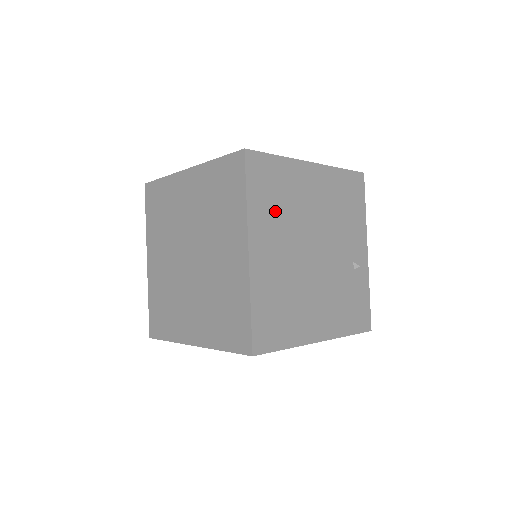
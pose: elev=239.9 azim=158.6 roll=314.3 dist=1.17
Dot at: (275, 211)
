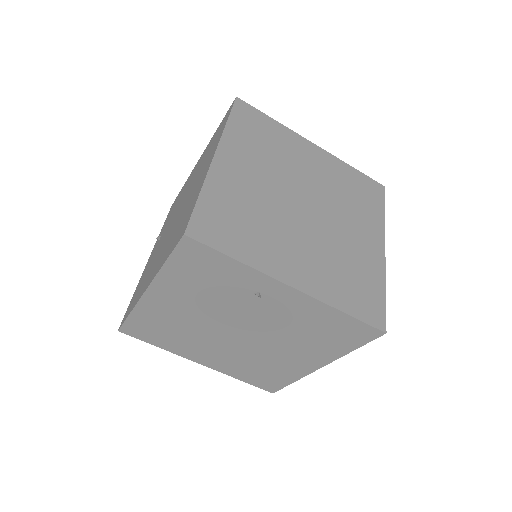
Dot at: occluded
